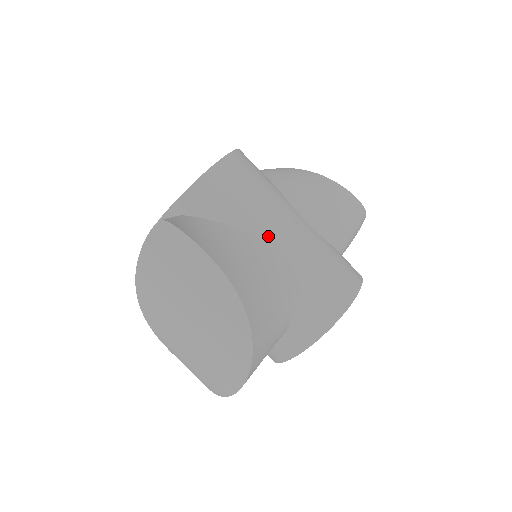
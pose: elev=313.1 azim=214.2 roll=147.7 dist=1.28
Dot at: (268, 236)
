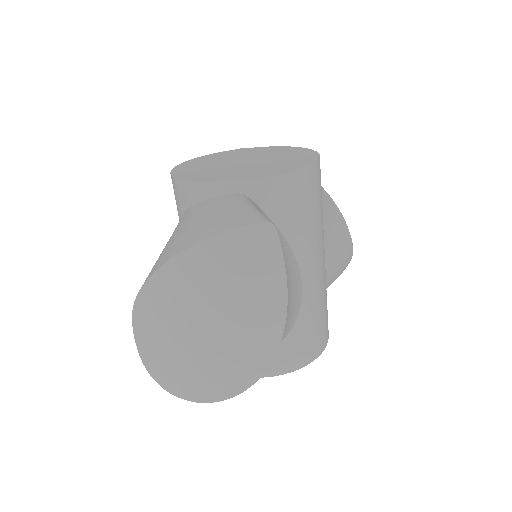
Dot at: (305, 265)
